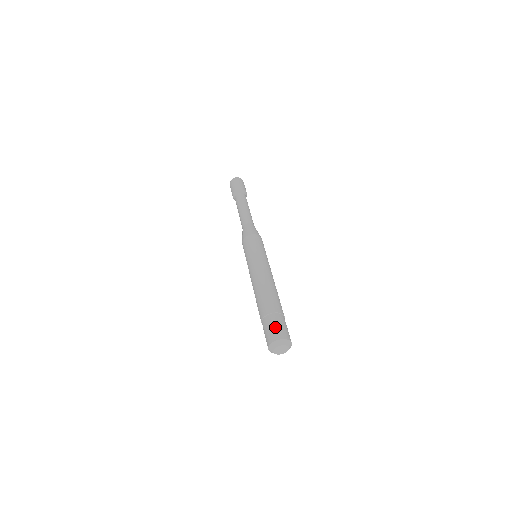
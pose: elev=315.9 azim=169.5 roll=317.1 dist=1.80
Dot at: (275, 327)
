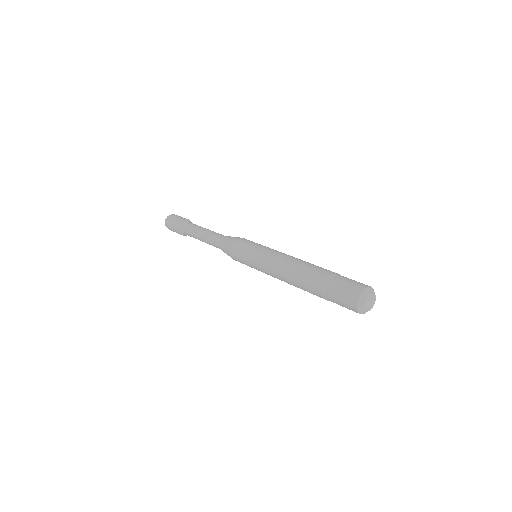
Dot at: (352, 281)
